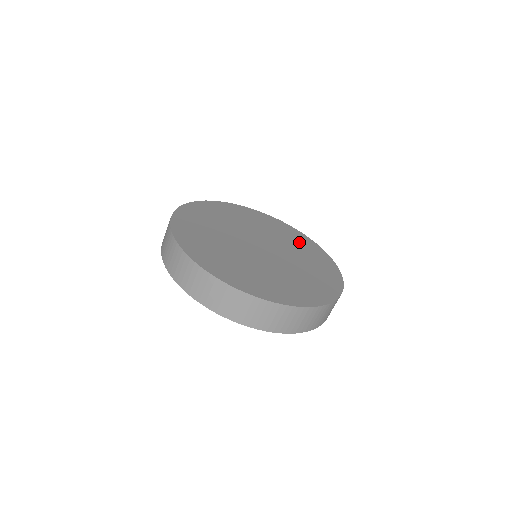
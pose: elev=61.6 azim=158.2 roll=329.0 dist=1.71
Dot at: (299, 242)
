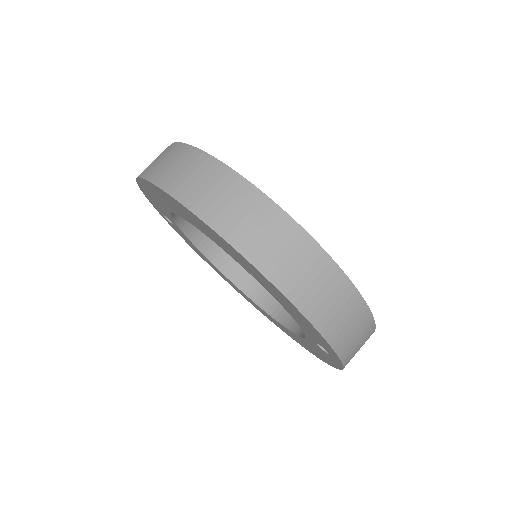
Dot at: occluded
